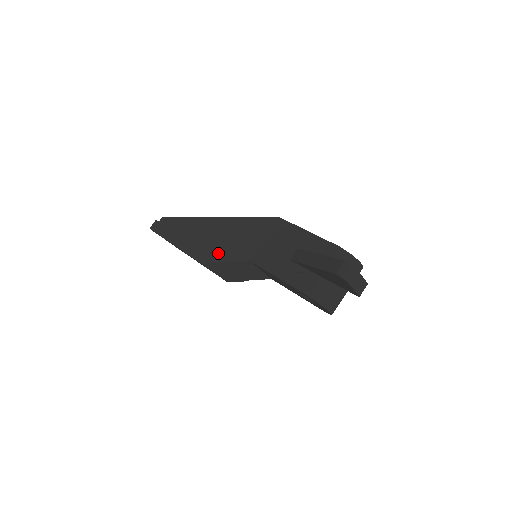
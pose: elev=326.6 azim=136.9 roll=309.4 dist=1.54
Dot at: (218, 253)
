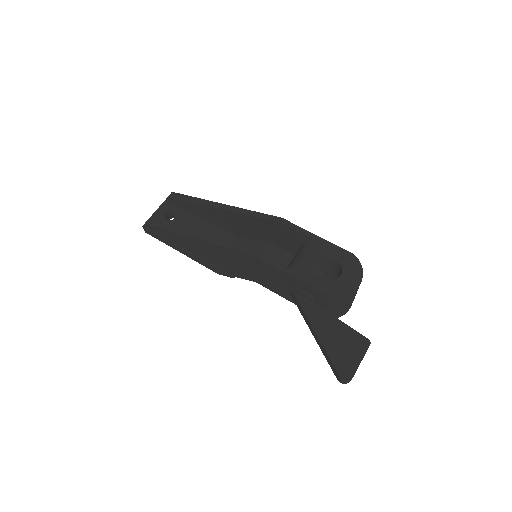
Dot at: (224, 269)
